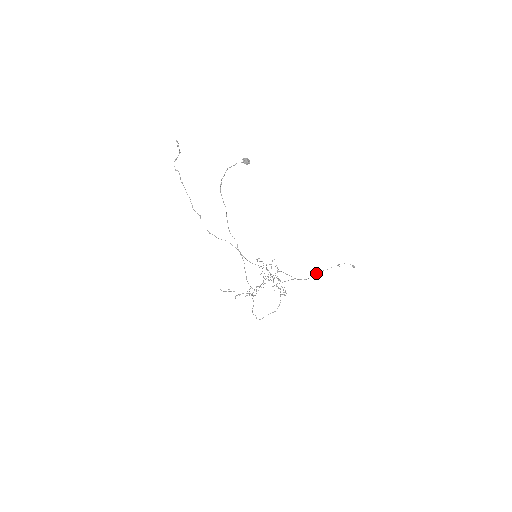
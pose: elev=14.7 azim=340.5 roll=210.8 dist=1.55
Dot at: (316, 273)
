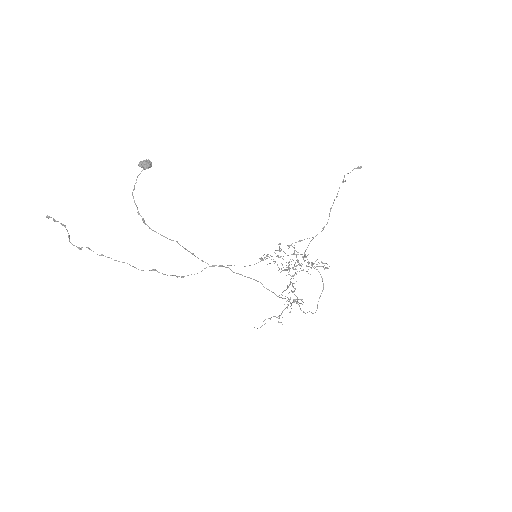
Dot at: occluded
